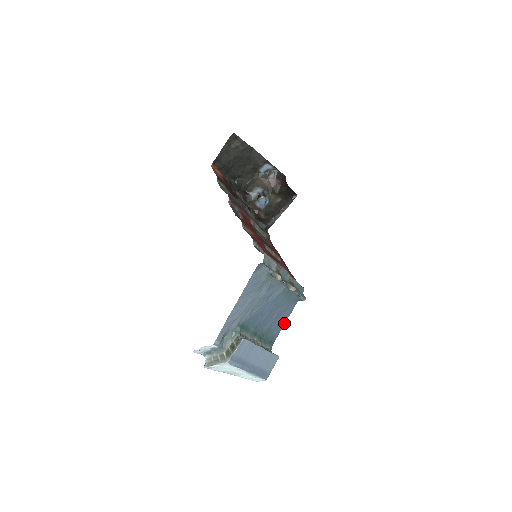
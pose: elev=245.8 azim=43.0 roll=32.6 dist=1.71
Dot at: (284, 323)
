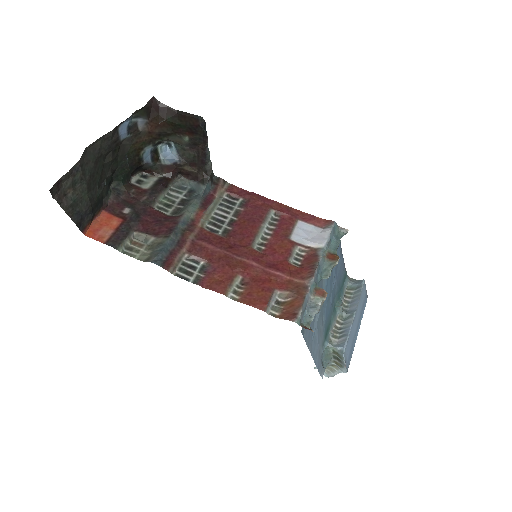
Dot at: (342, 256)
